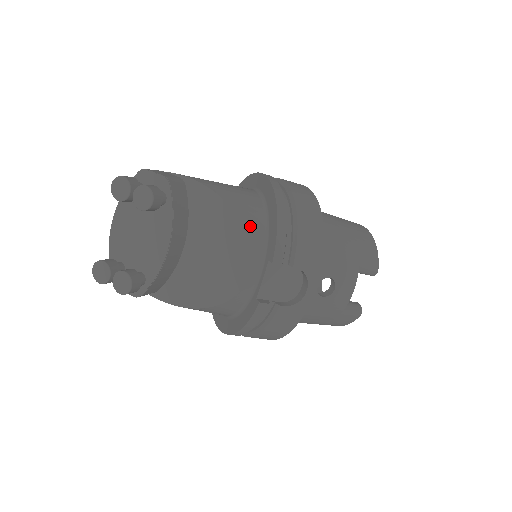
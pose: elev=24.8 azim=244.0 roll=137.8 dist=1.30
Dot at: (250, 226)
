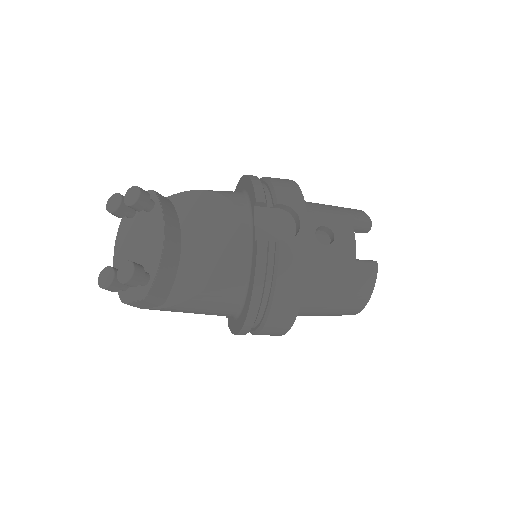
Dot at: (231, 196)
